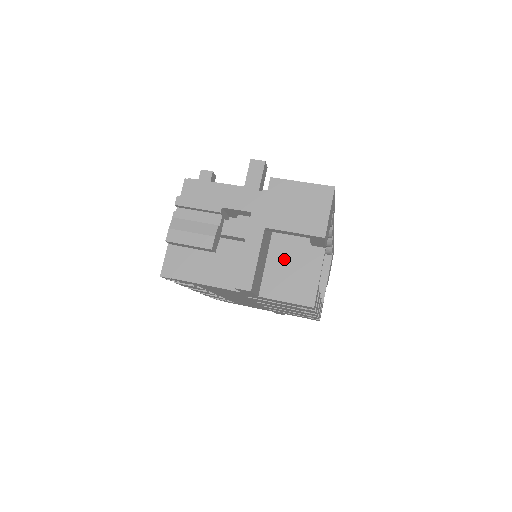
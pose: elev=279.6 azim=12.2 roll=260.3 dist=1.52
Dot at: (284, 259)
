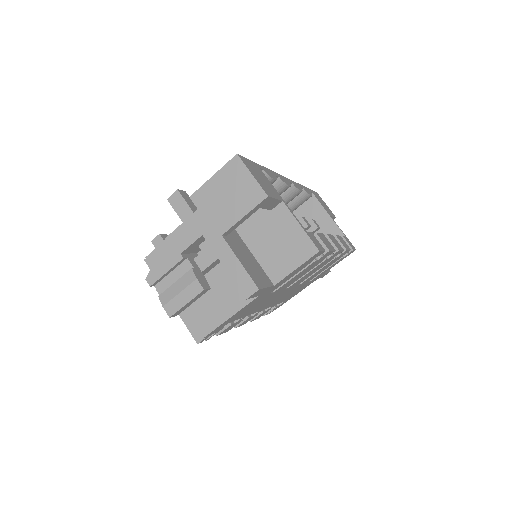
Dot at: (263, 240)
